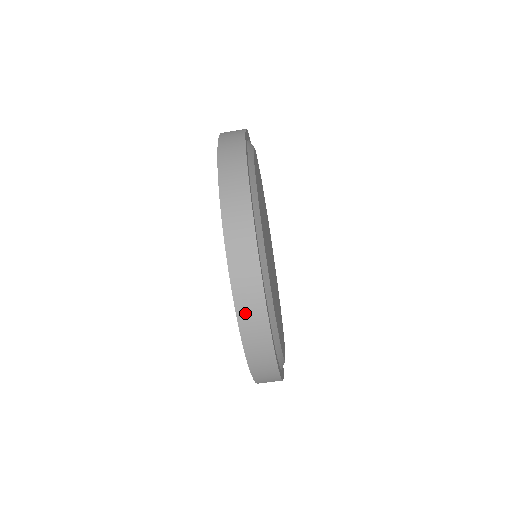
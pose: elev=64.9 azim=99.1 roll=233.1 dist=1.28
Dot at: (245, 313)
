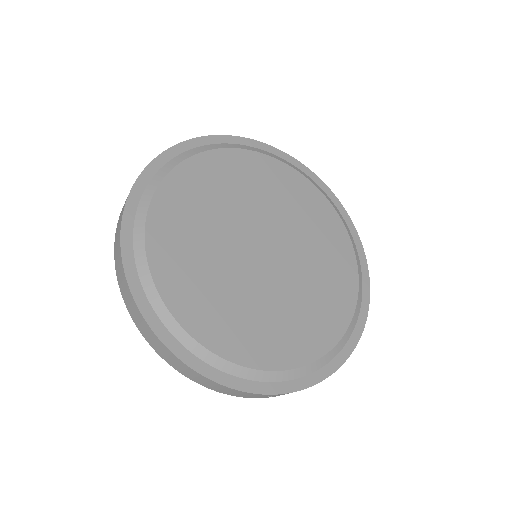
Dot at: (138, 324)
